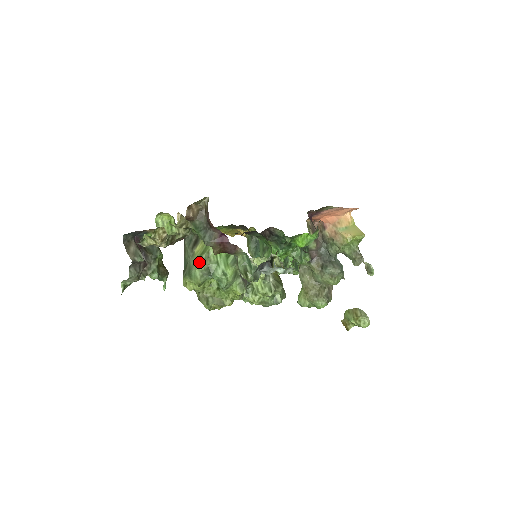
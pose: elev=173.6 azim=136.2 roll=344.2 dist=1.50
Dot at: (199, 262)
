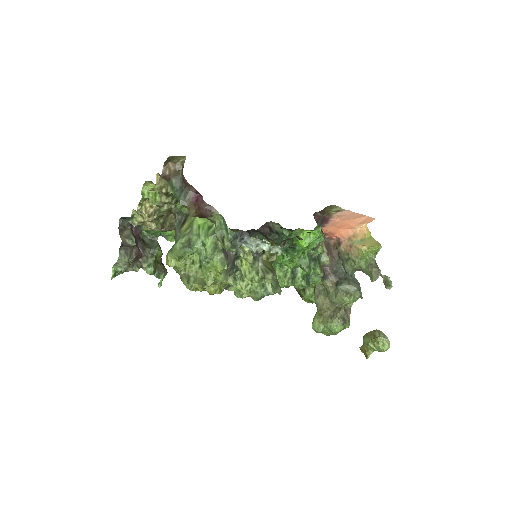
Dot at: (182, 236)
